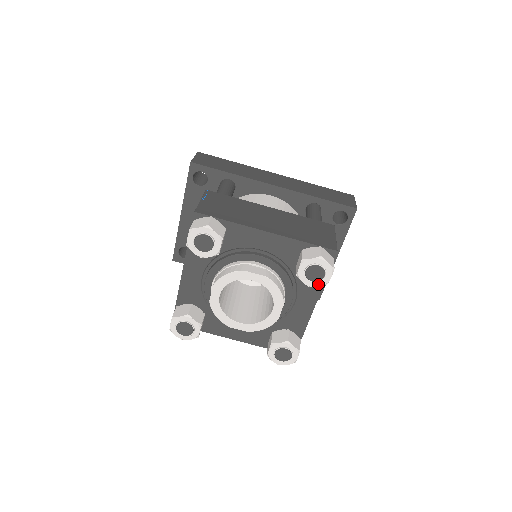
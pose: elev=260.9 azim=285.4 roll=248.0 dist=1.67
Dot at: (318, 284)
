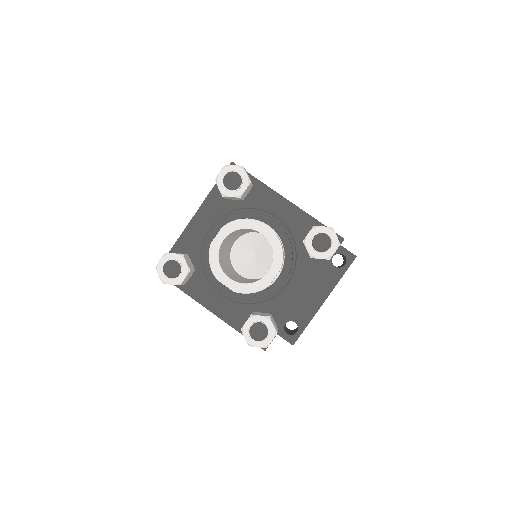
Dot at: (321, 256)
